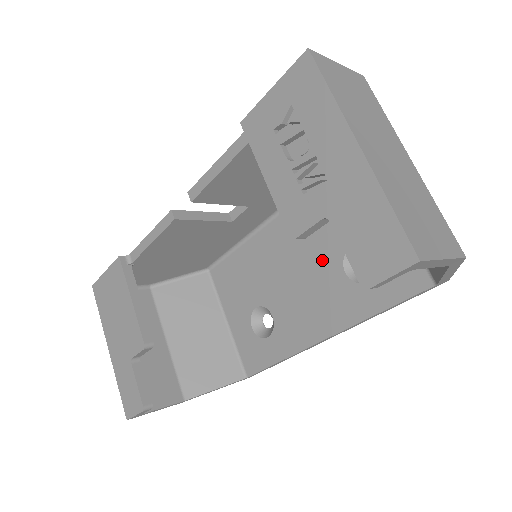
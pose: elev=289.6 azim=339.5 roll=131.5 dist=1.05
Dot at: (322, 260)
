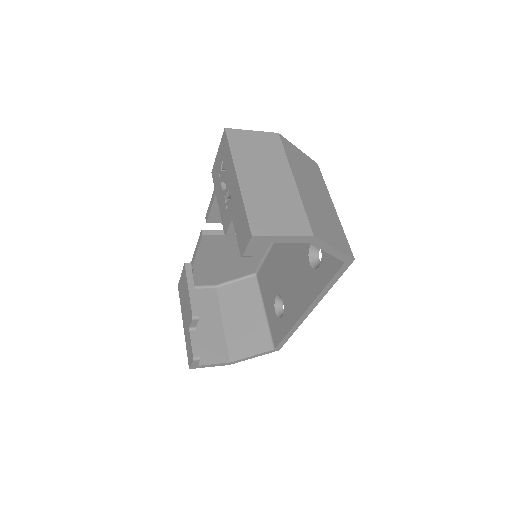
Dot at: (300, 256)
